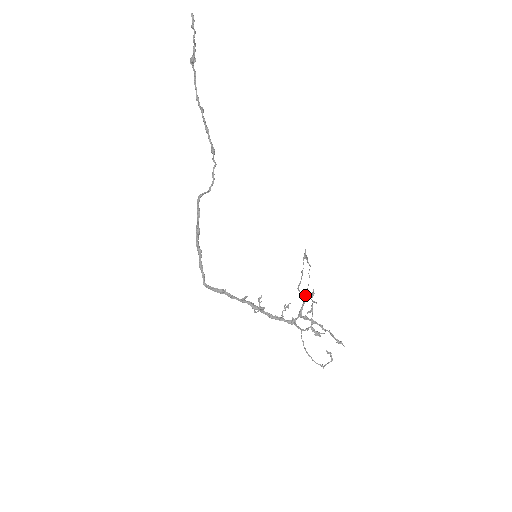
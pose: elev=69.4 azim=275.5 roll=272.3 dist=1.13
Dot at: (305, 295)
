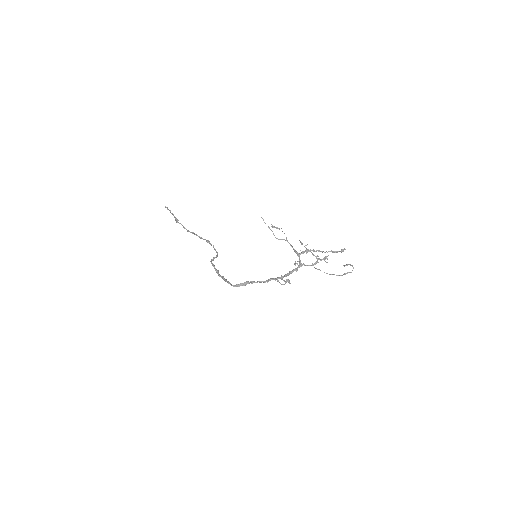
Dot at: (286, 239)
